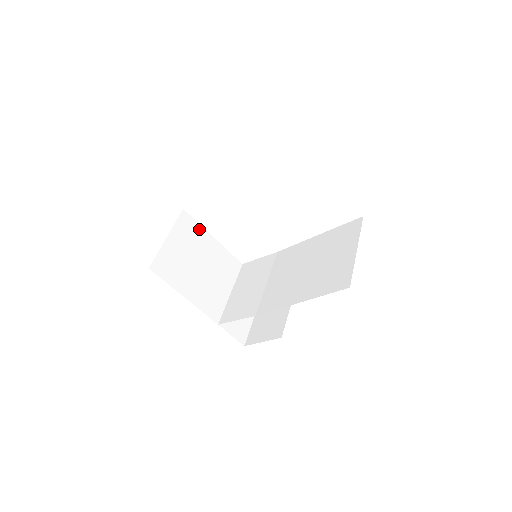
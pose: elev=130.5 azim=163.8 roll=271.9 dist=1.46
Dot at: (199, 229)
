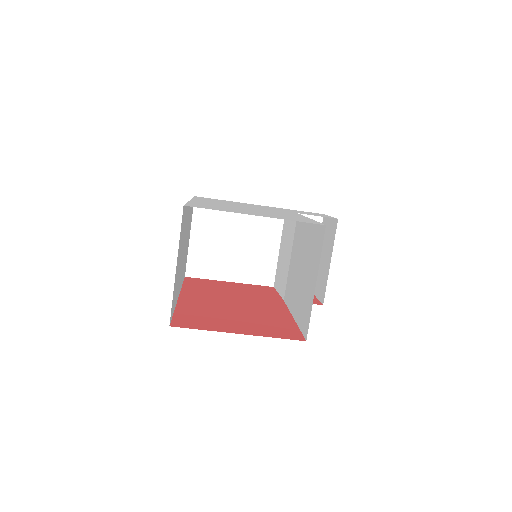
Dot at: occluded
